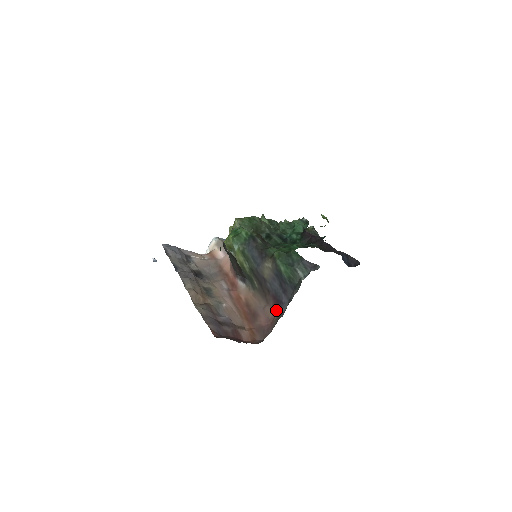
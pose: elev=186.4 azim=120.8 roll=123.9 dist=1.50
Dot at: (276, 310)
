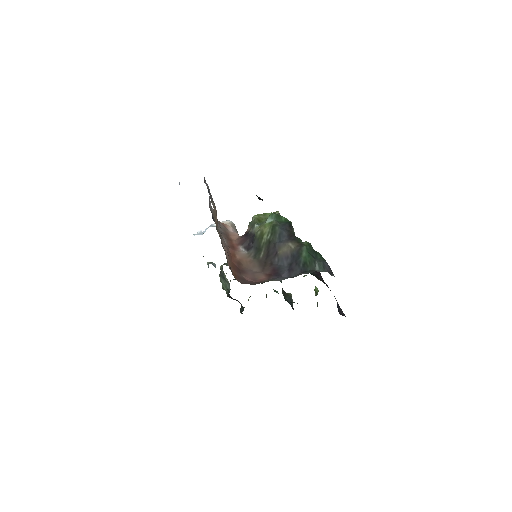
Dot at: (270, 277)
